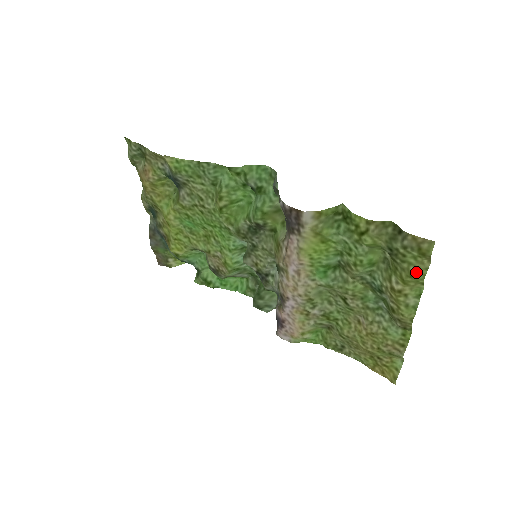
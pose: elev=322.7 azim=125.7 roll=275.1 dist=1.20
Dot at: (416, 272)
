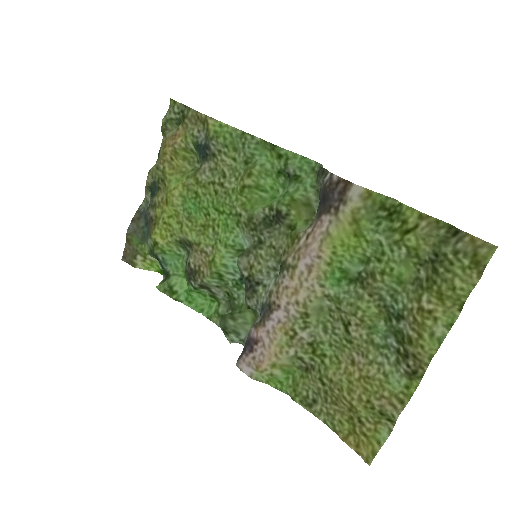
Dot at: (462, 284)
